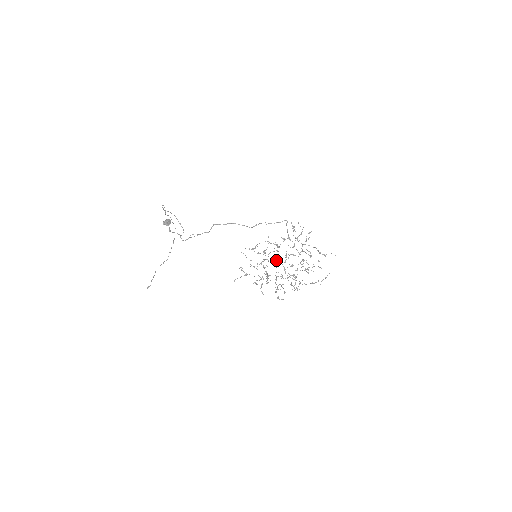
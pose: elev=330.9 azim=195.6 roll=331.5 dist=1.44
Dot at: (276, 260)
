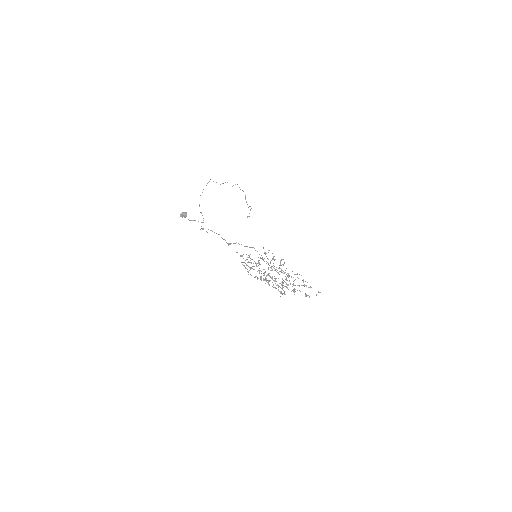
Dot at: (263, 269)
